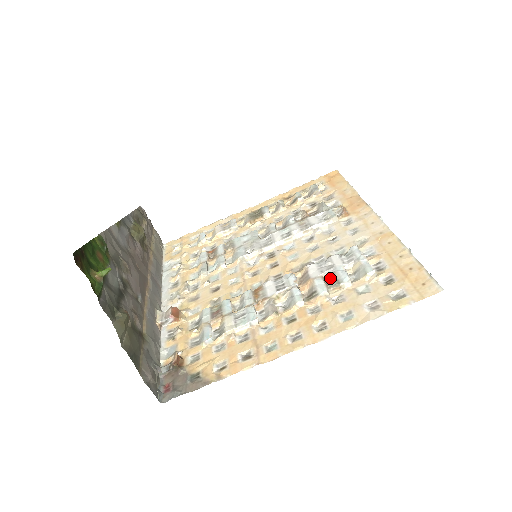
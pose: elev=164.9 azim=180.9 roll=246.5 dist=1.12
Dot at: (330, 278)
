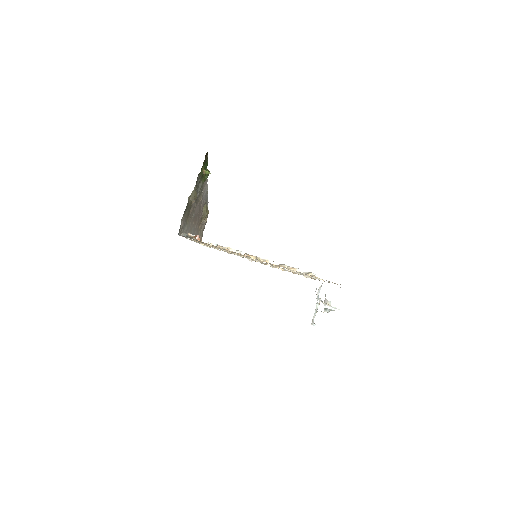
Dot at: occluded
